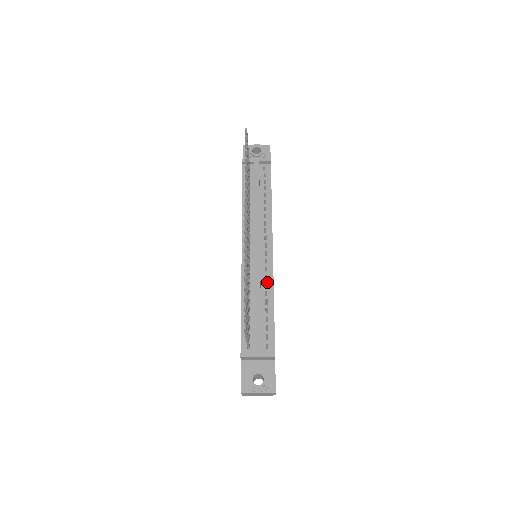
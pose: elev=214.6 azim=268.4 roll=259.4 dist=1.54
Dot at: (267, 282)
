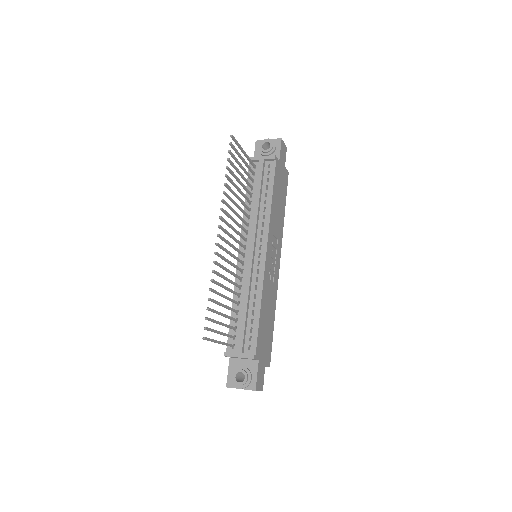
Dot at: (257, 285)
